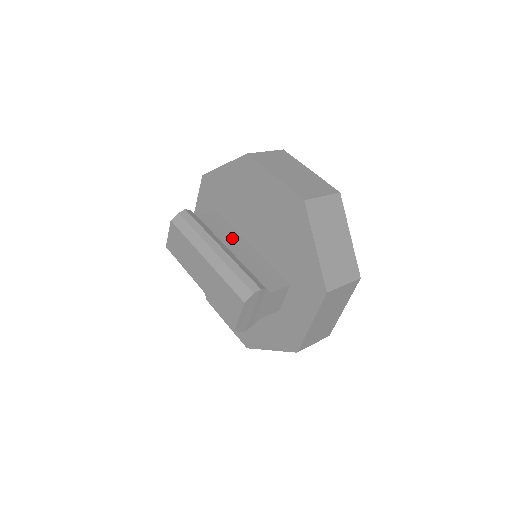
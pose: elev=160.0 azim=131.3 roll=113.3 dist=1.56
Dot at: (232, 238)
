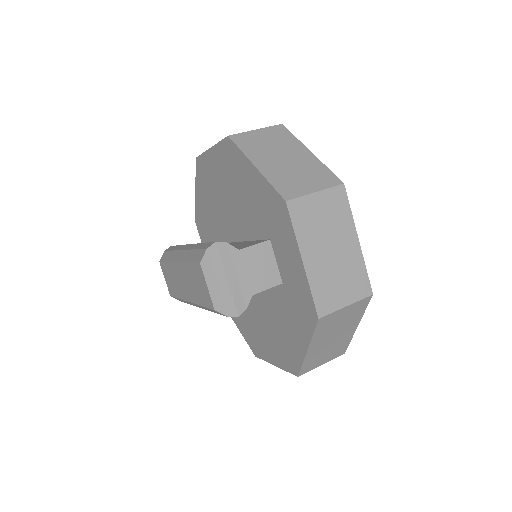
Dot at: occluded
